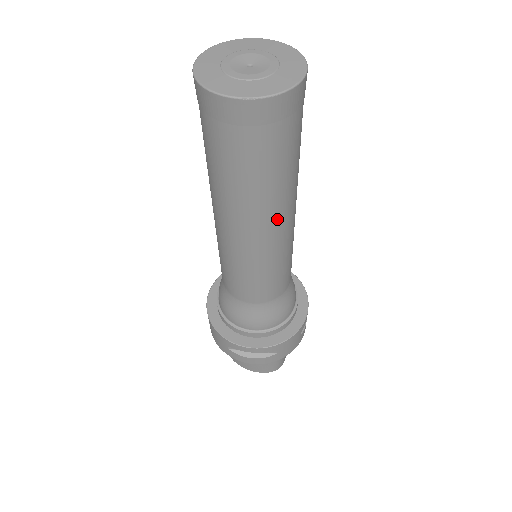
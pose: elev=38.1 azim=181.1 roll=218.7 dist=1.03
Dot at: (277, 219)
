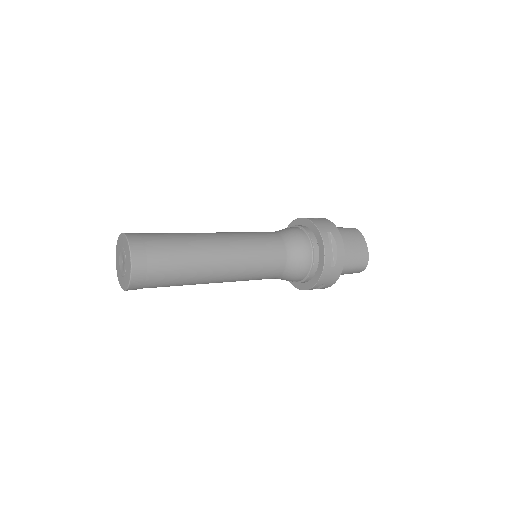
Dot at: (212, 277)
